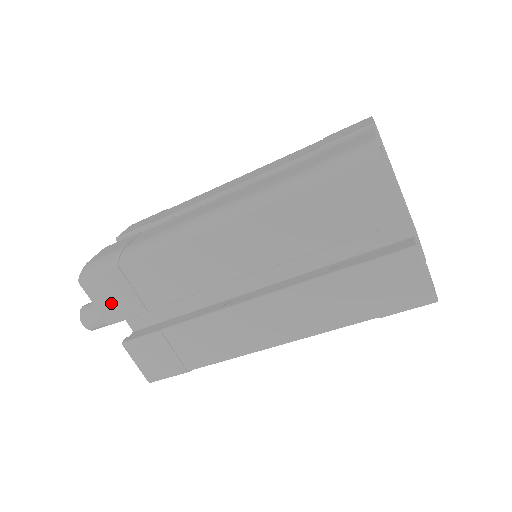
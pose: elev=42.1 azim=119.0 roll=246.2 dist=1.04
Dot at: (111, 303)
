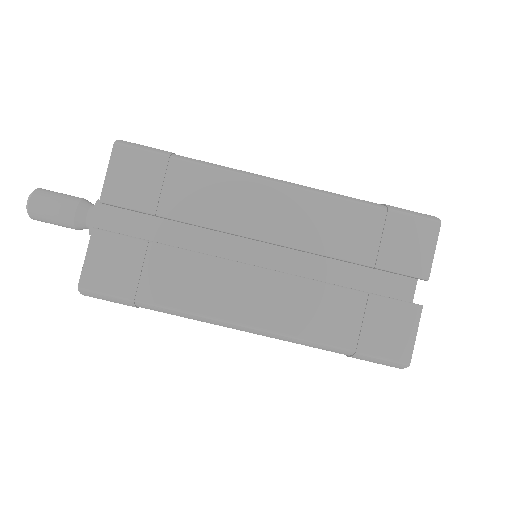
Dot at: (126, 183)
